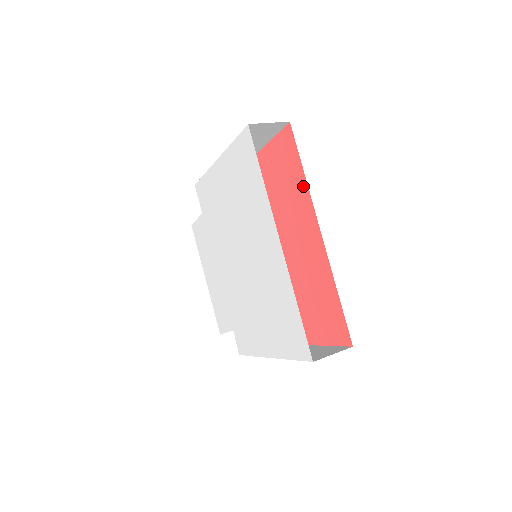
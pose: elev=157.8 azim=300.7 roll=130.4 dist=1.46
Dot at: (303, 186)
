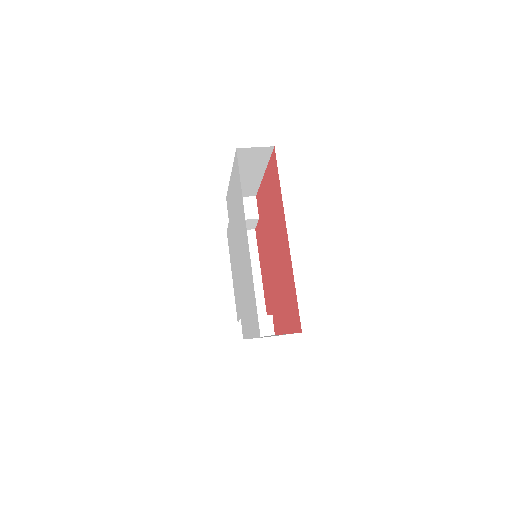
Dot at: (280, 198)
